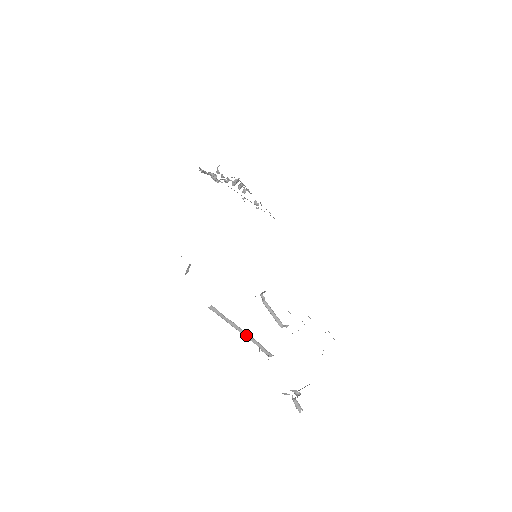
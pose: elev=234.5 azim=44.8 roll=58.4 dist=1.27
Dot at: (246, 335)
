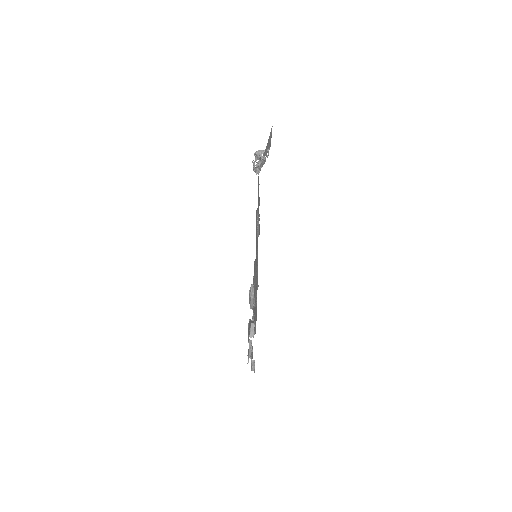
Dot at: occluded
